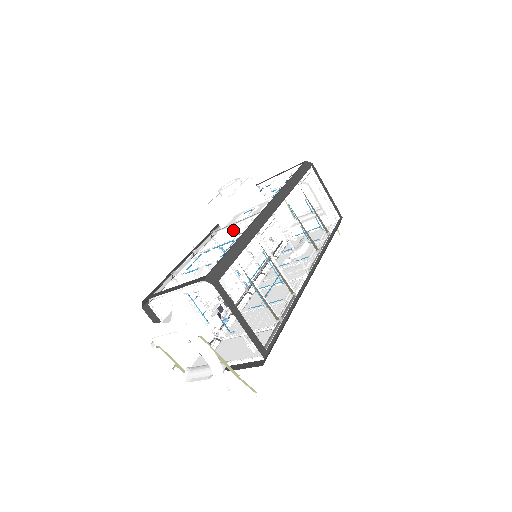
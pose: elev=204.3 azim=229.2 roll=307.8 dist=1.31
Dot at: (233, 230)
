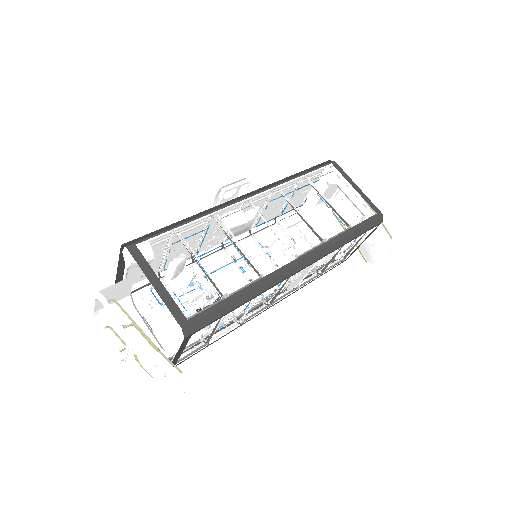
Dot at: (255, 243)
